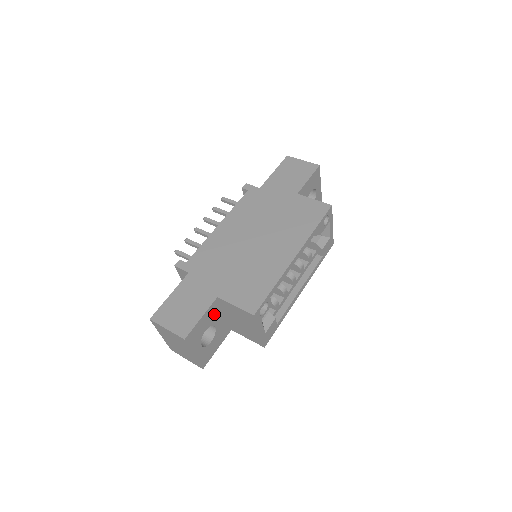
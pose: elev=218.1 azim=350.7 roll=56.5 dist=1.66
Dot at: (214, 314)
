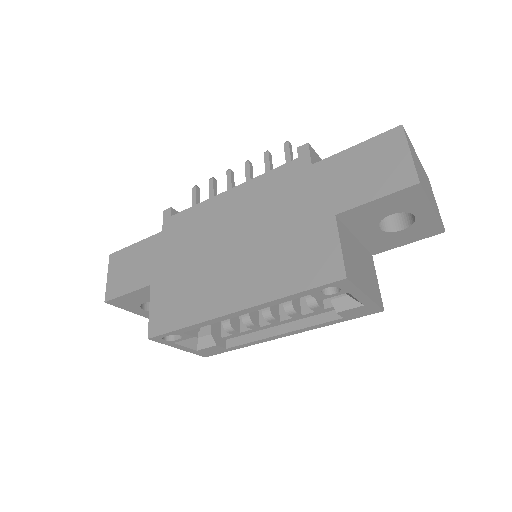
Dot at: occluded
